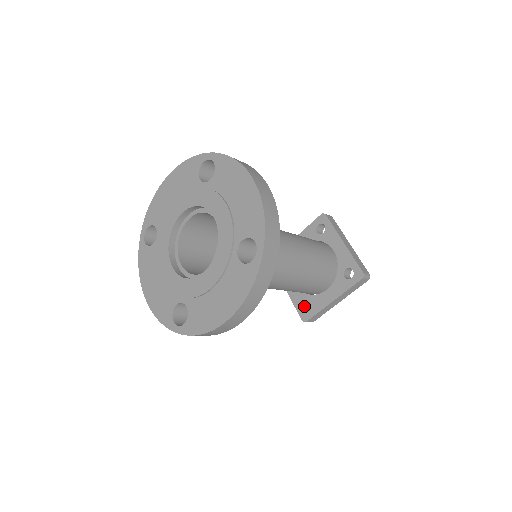
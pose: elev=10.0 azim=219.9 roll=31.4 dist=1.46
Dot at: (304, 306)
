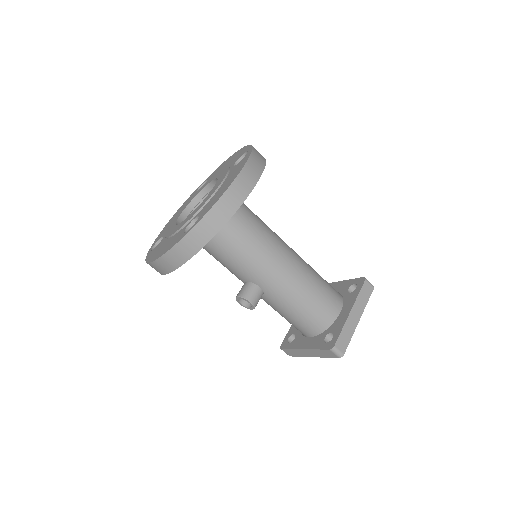
Dot at: occluded
